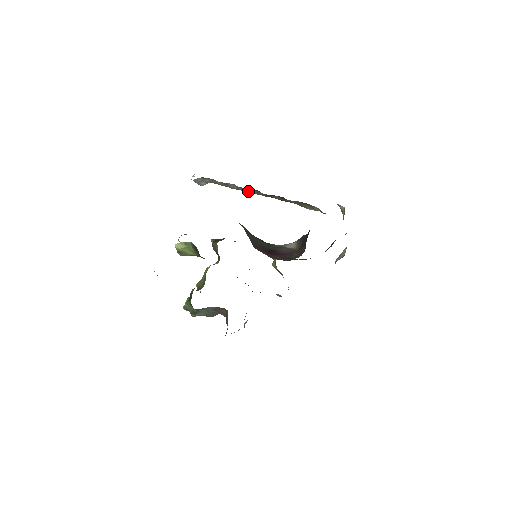
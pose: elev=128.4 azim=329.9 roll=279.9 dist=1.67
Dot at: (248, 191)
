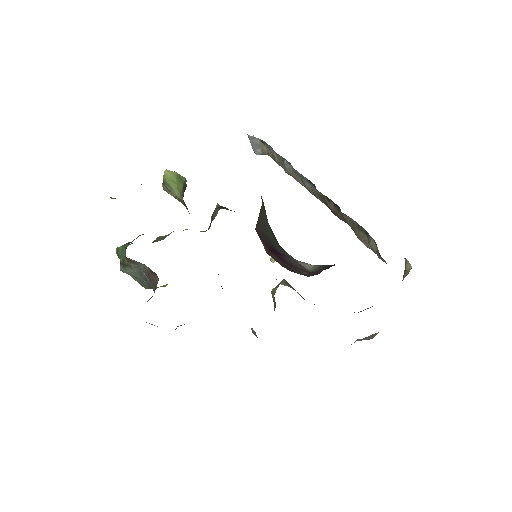
Dot at: (302, 182)
